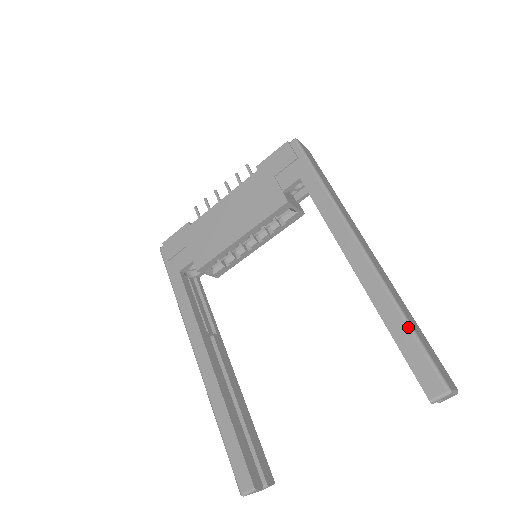
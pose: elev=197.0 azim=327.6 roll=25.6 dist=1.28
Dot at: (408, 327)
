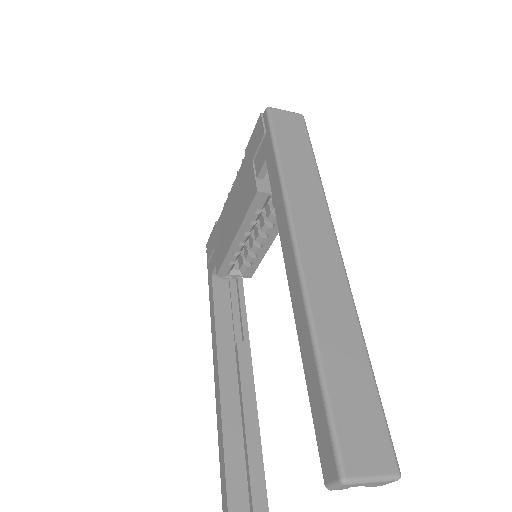
Dot at: (316, 369)
